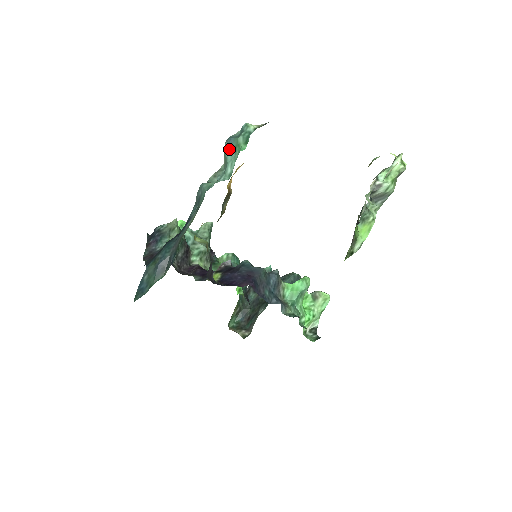
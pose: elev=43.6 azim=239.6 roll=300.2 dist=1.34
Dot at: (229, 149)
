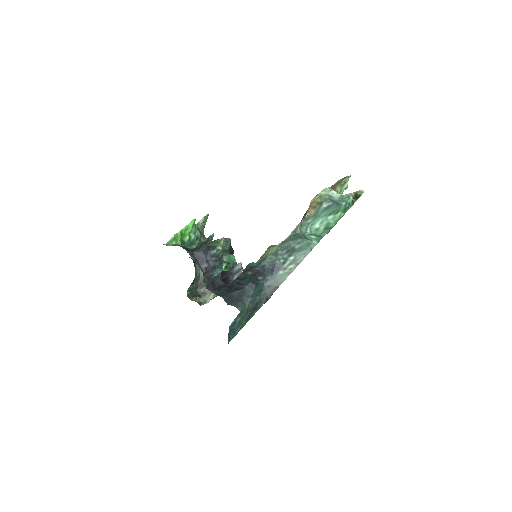
Dot at: (326, 210)
